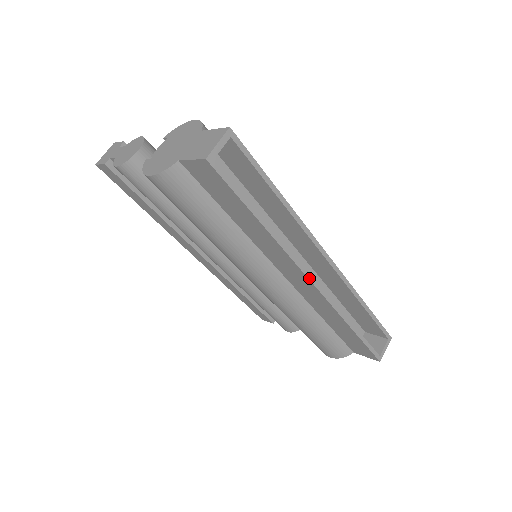
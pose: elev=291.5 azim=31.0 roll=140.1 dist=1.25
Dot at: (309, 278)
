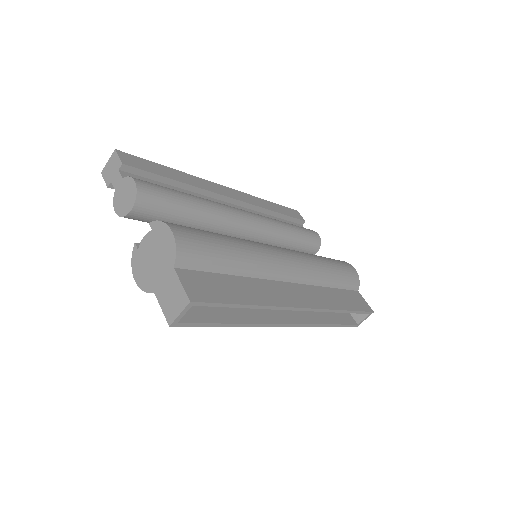
Dot at: (282, 326)
